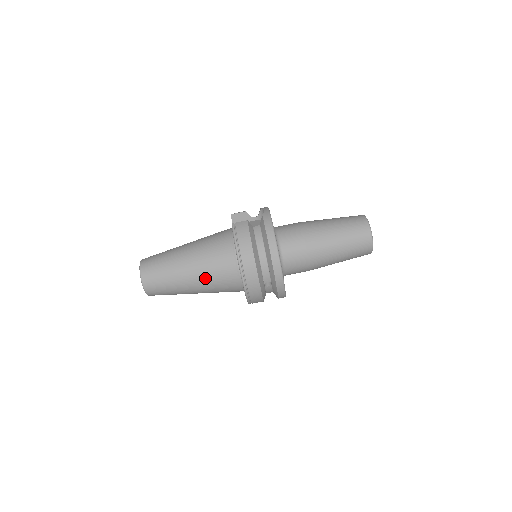
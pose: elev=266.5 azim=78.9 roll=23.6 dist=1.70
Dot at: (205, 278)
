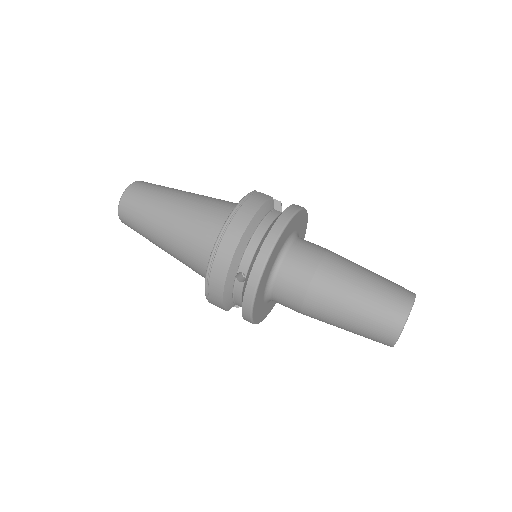
Dot at: (183, 226)
